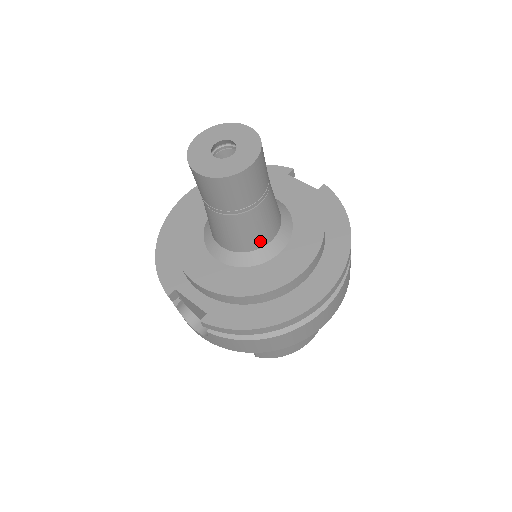
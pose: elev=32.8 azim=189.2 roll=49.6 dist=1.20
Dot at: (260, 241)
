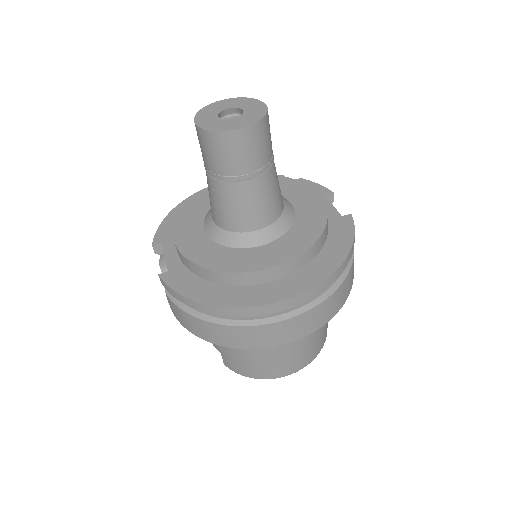
Dot at: (242, 224)
